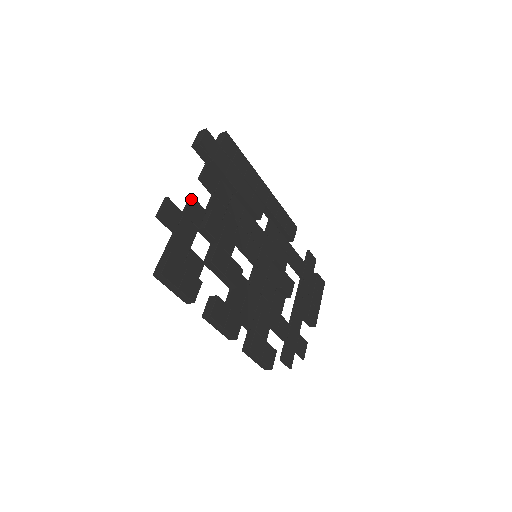
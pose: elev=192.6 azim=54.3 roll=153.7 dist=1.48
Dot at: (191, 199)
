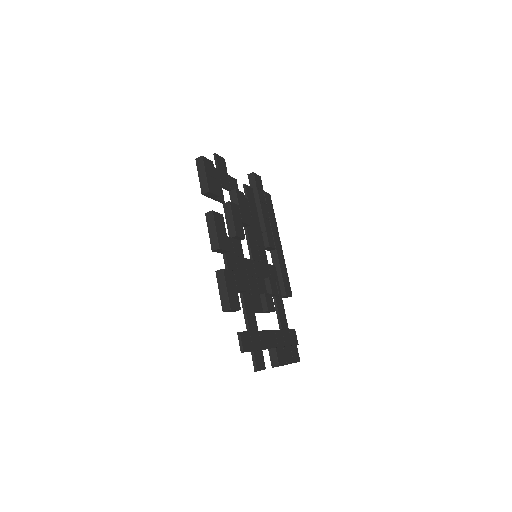
Dot at: (235, 179)
